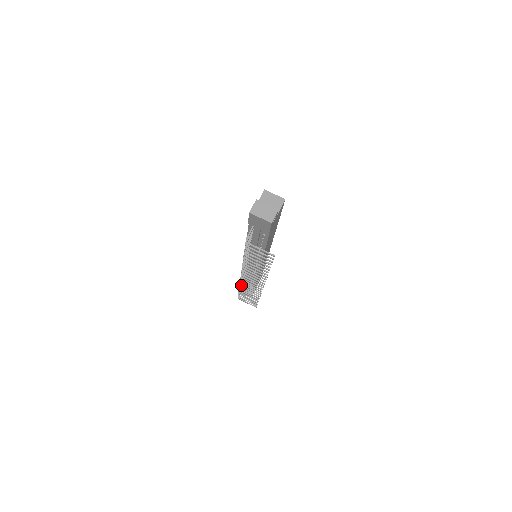
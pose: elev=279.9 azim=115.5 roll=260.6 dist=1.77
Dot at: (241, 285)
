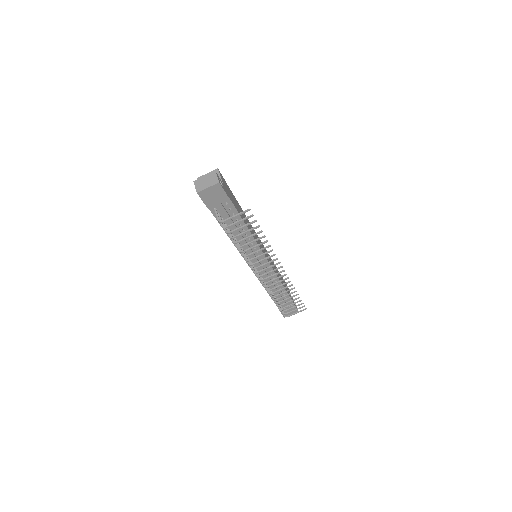
Dot at: (271, 293)
